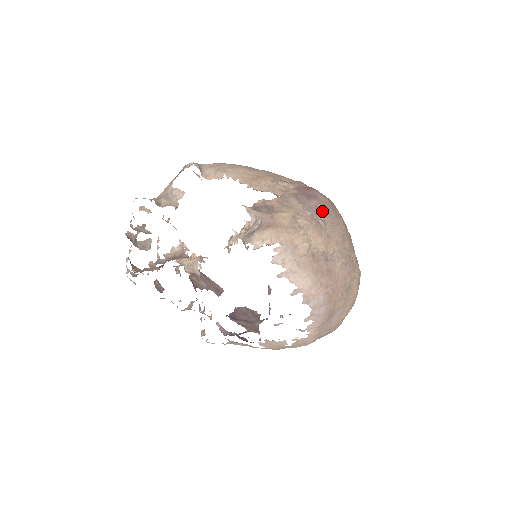
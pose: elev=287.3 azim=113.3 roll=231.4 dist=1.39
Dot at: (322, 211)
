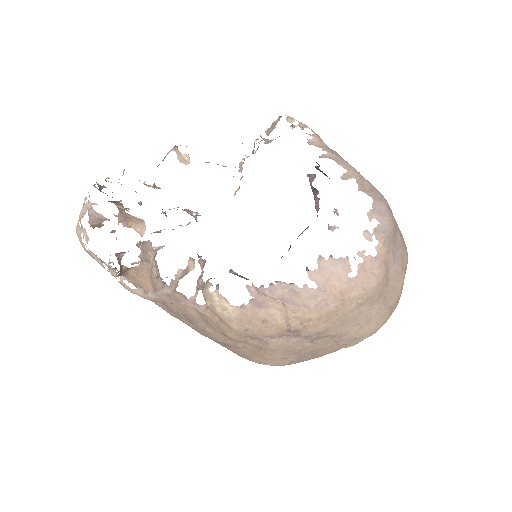
Dot at: occluded
